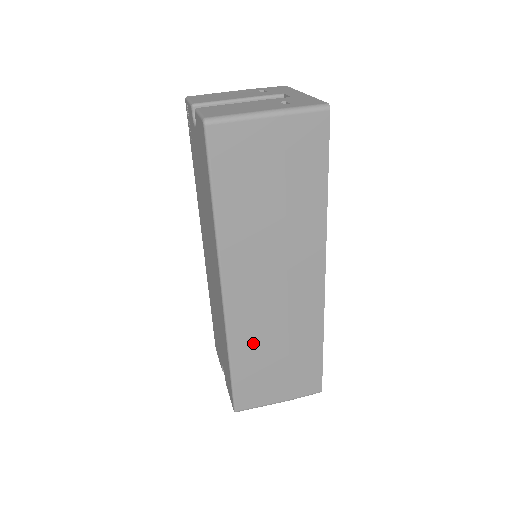
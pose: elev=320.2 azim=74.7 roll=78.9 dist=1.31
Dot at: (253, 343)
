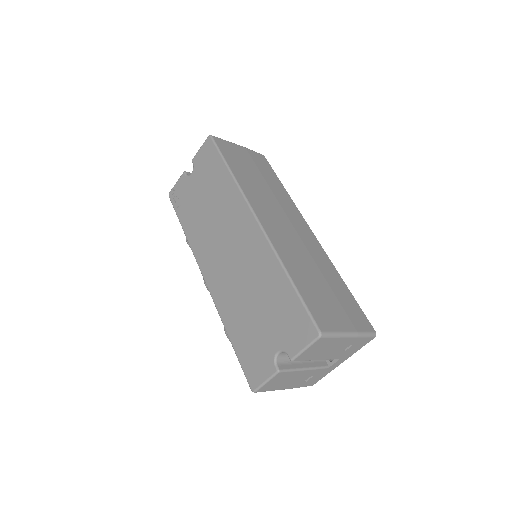
Dot at: (296, 263)
